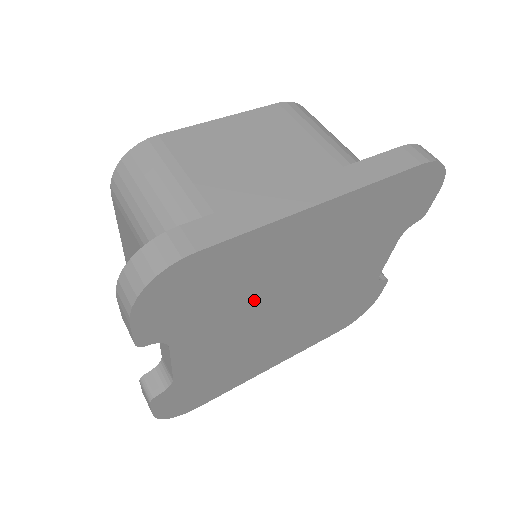
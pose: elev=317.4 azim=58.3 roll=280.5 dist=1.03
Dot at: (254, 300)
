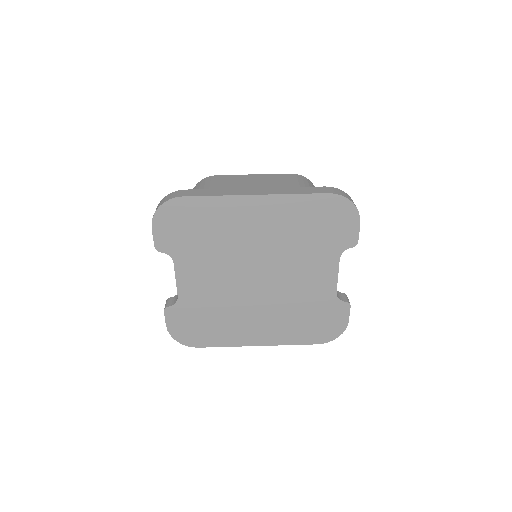
Dot at: (225, 254)
